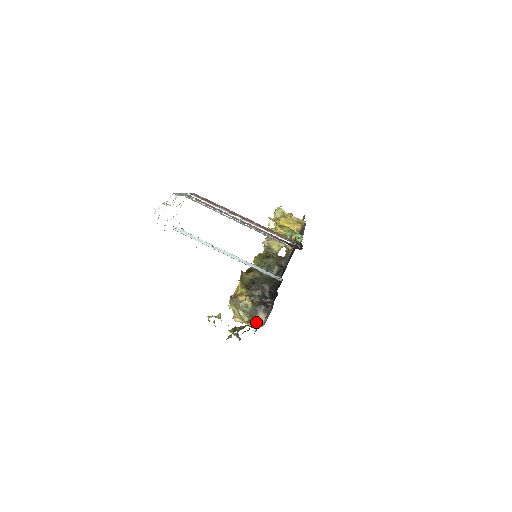
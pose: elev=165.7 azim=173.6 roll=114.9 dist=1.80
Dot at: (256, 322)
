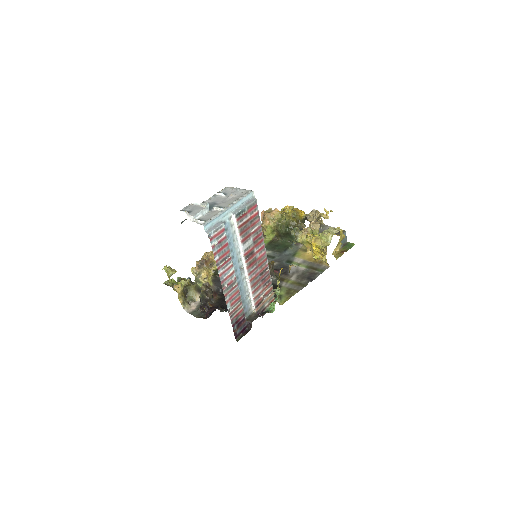
Dot at: (192, 295)
